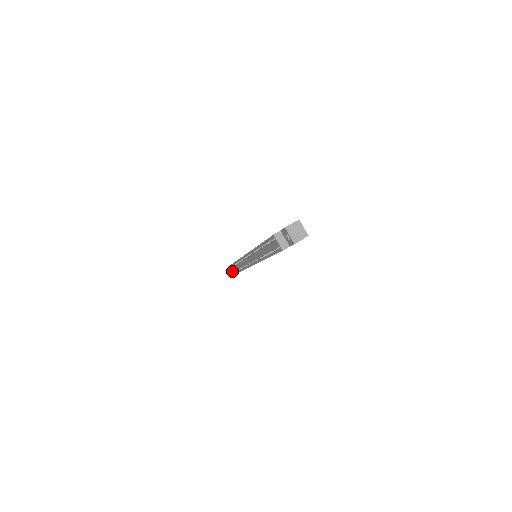
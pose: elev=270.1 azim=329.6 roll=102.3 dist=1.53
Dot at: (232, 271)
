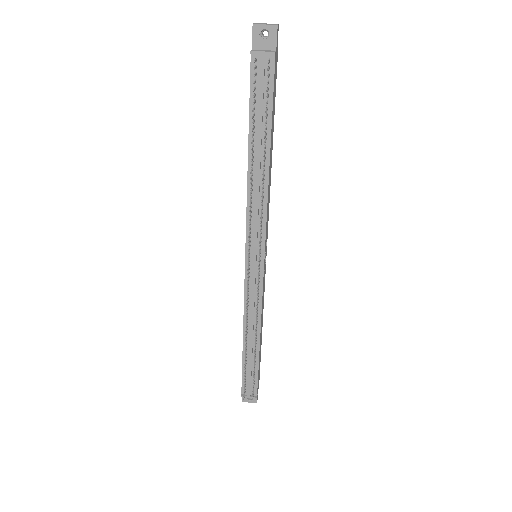
Dot at: (250, 395)
